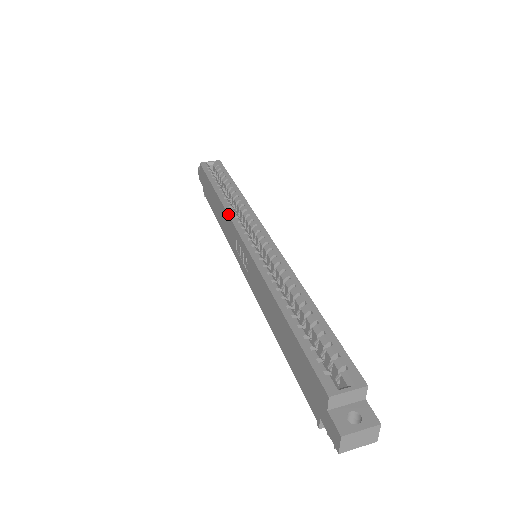
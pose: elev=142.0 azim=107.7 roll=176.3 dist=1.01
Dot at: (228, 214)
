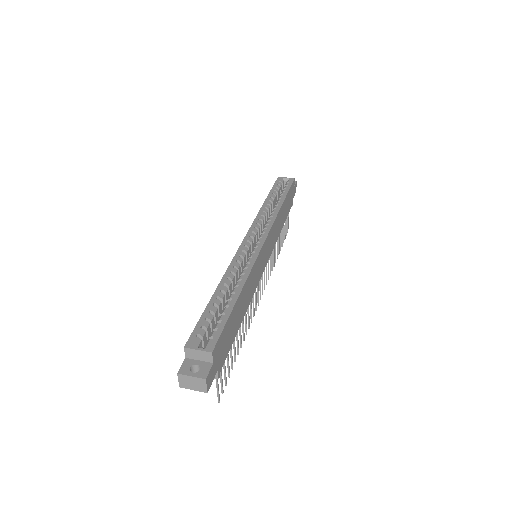
Dot at: (254, 220)
